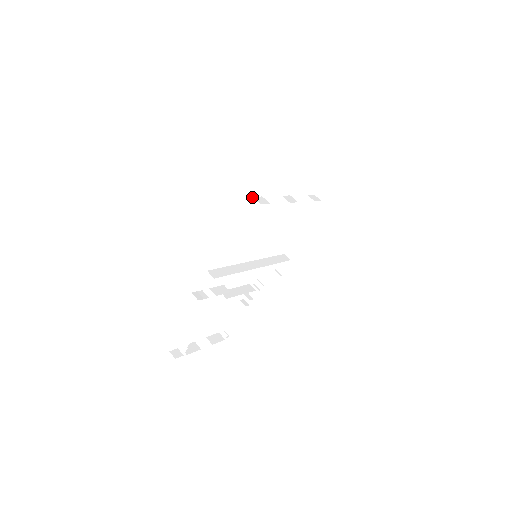
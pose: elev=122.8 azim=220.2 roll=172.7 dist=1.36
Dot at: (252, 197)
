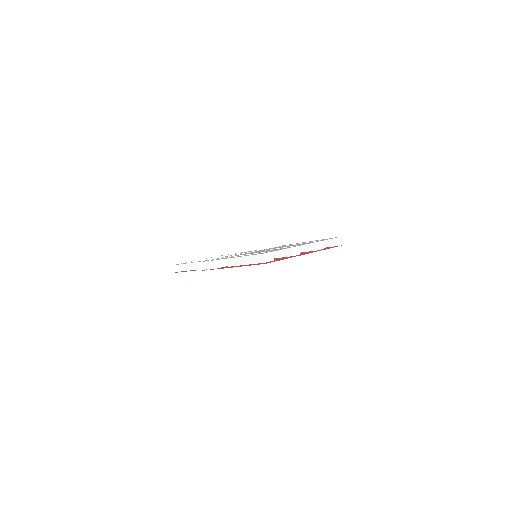
Dot at: occluded
